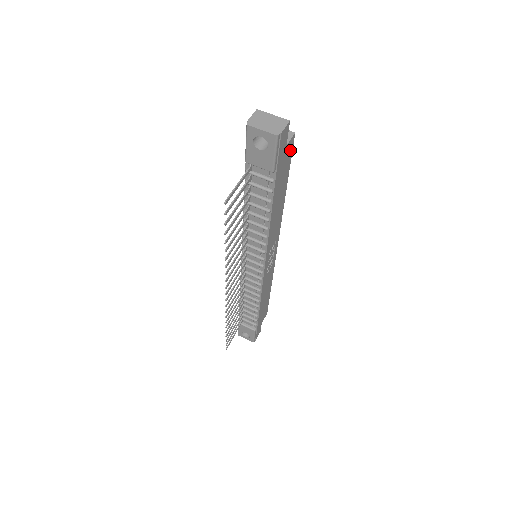
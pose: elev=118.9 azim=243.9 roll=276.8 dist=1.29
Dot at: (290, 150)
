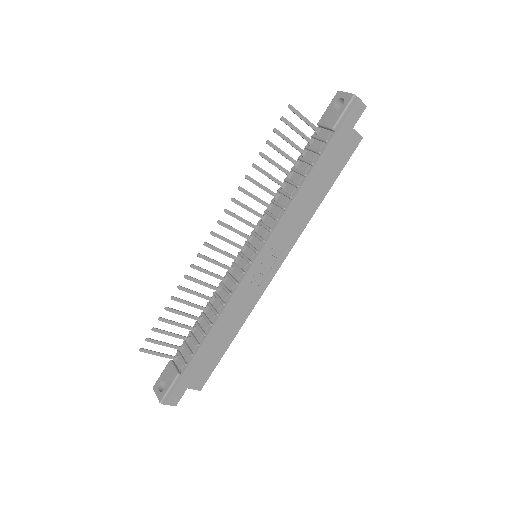
Dot at: (352, 147)
